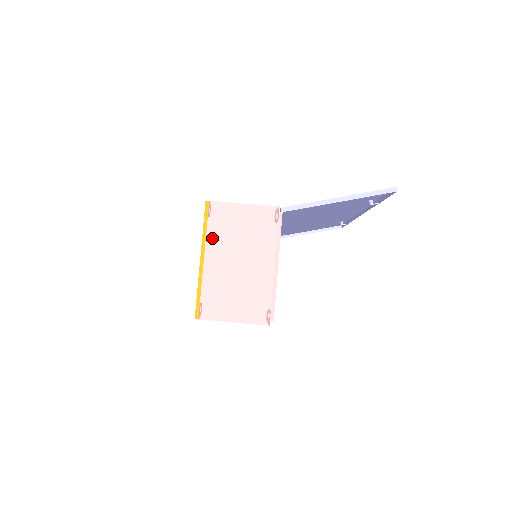
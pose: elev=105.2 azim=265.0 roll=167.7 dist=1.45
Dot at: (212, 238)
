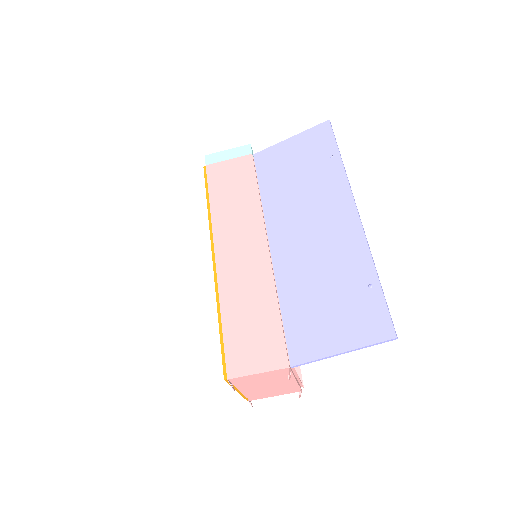
Dot at: (240, 386)
